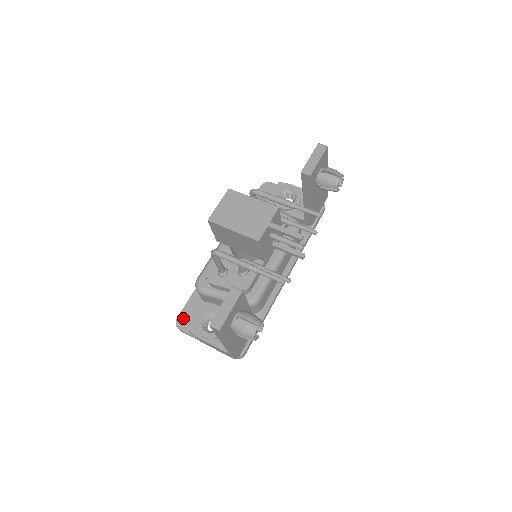
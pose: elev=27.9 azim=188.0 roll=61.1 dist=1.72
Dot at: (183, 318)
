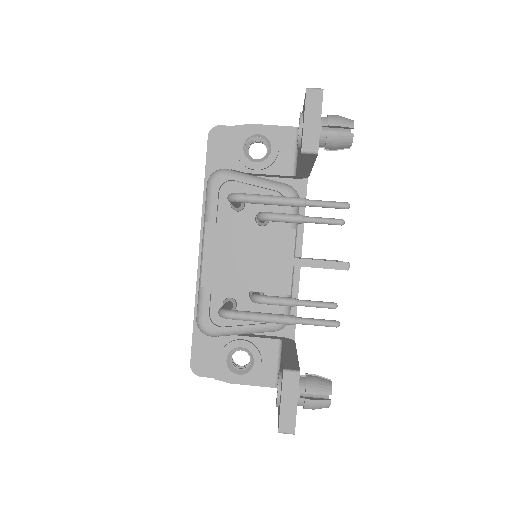
Dot at: (198, 362)
